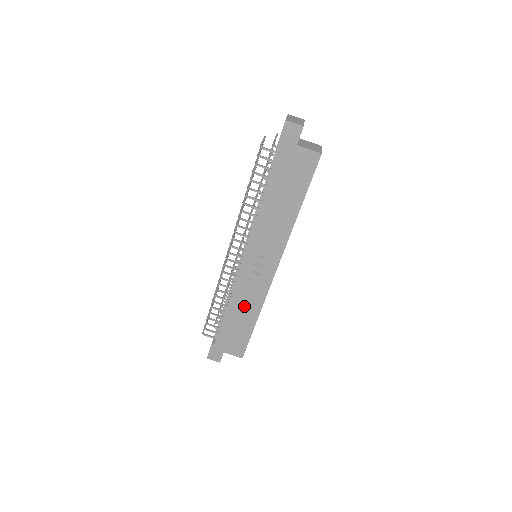
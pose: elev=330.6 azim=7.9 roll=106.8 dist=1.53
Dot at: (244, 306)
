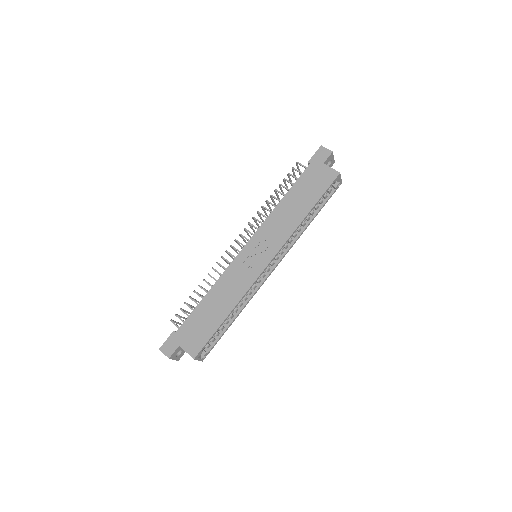
Dot at: (224, 294)
